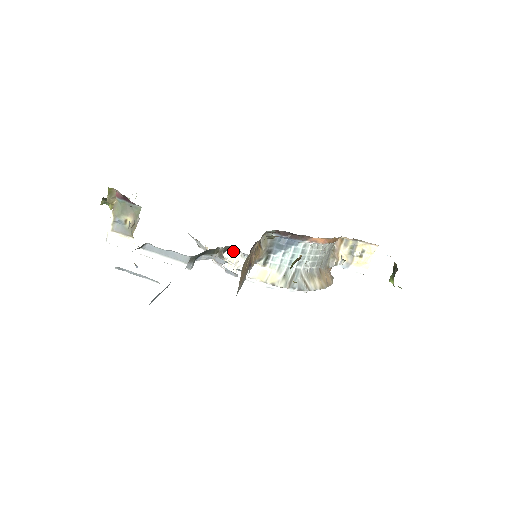
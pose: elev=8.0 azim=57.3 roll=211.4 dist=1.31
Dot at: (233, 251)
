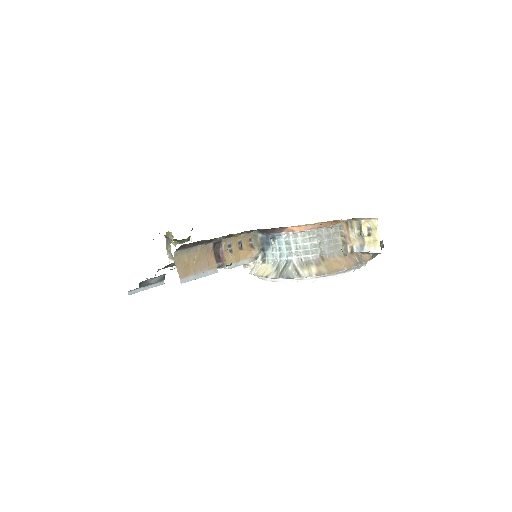
Dot at: occluded
